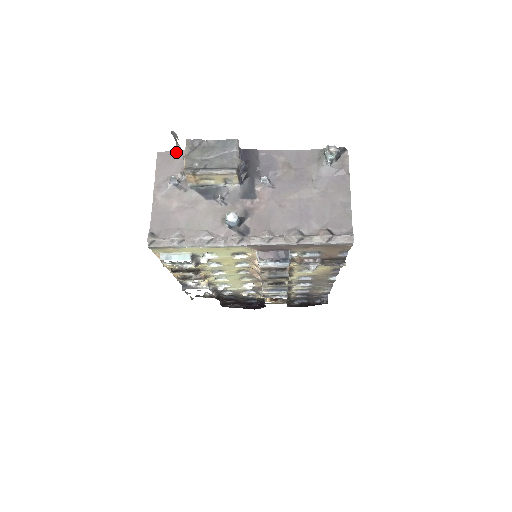
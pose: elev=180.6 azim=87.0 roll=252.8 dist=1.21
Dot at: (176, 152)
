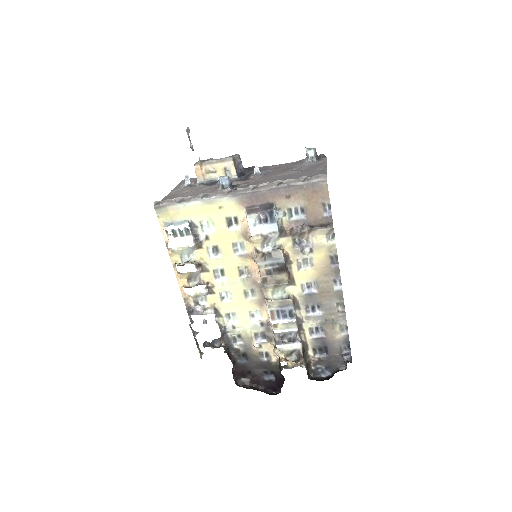
Dot at: (195, 178)
